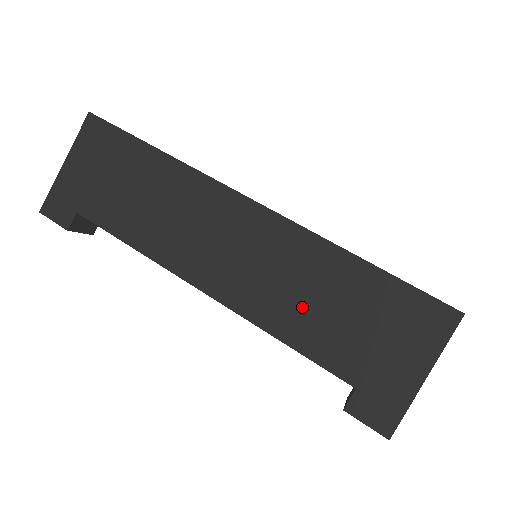
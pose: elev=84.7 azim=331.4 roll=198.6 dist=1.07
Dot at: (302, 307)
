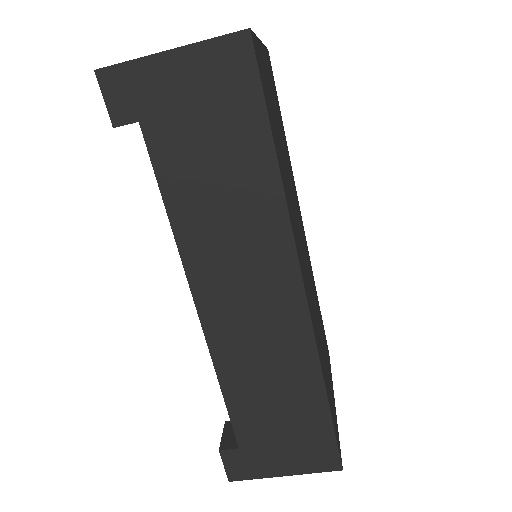
Dot at: (258, 385)
